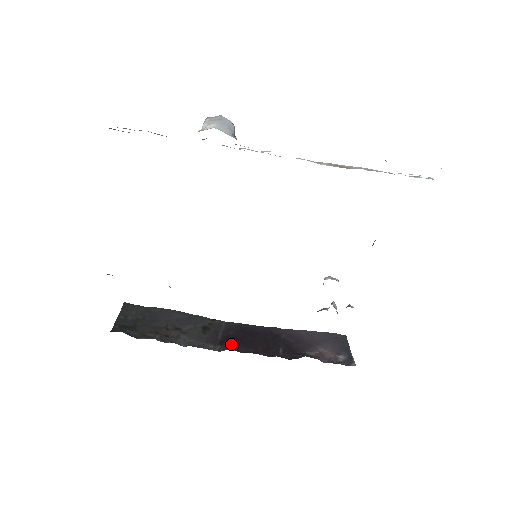
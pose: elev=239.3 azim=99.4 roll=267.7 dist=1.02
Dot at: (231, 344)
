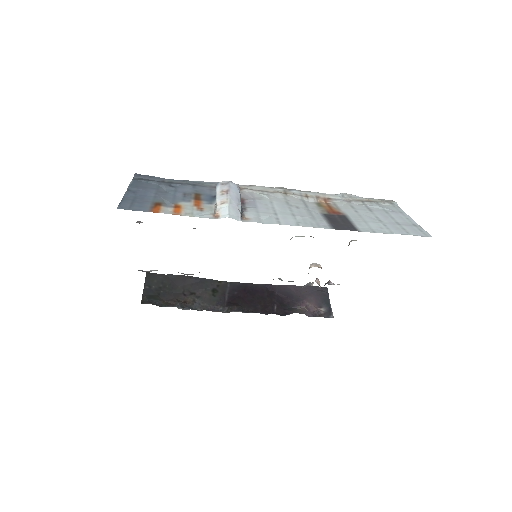
Dot at: (236, 306)
